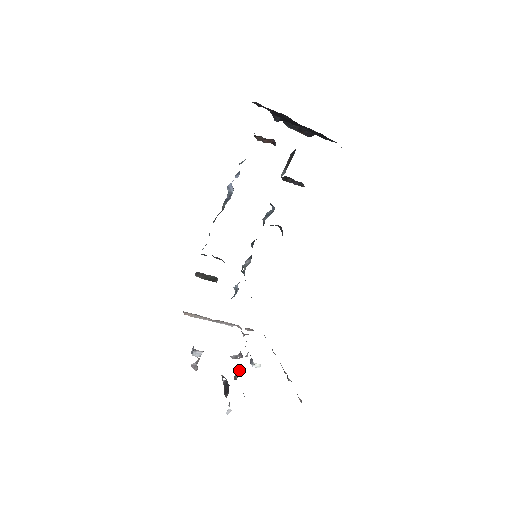
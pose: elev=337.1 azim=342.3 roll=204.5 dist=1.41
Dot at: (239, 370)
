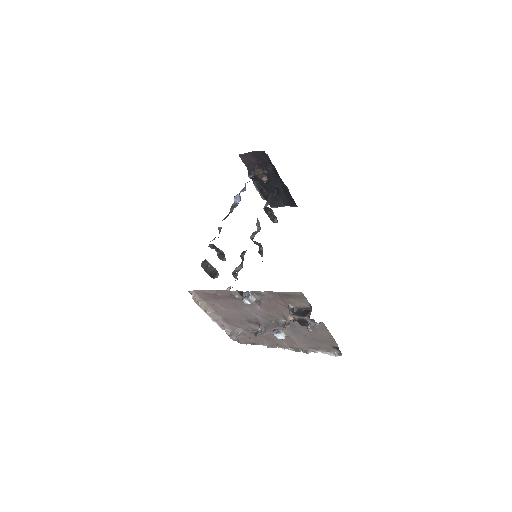
Dot at: (283, 324)
